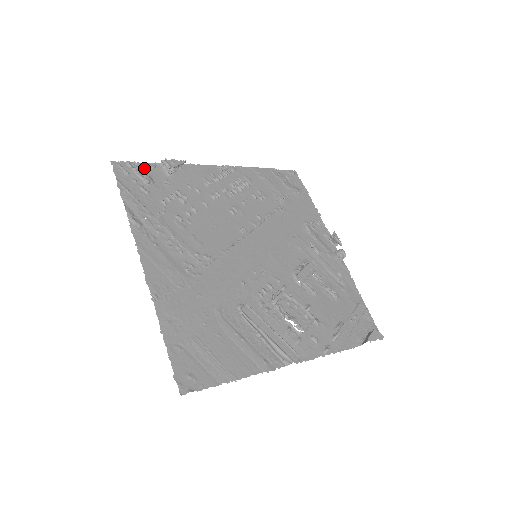
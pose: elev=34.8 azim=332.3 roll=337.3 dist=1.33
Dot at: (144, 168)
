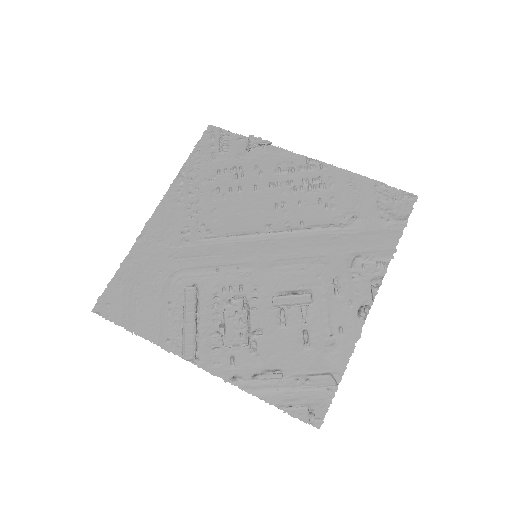
Dot at: (231, 138)
